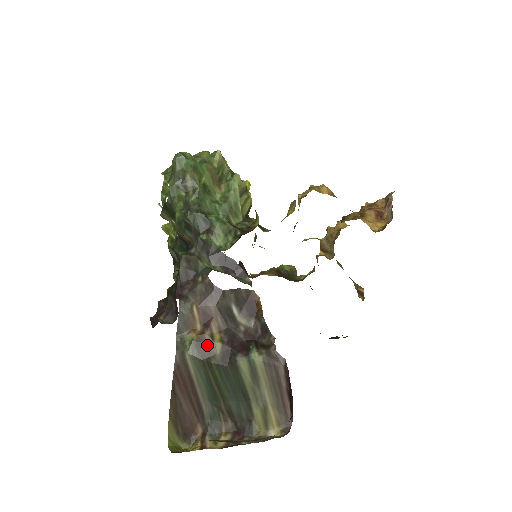
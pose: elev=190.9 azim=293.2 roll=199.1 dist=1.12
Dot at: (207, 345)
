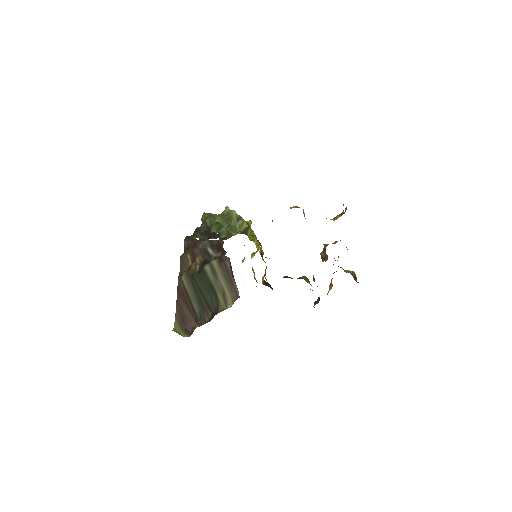
Dot at: (192, 268)
